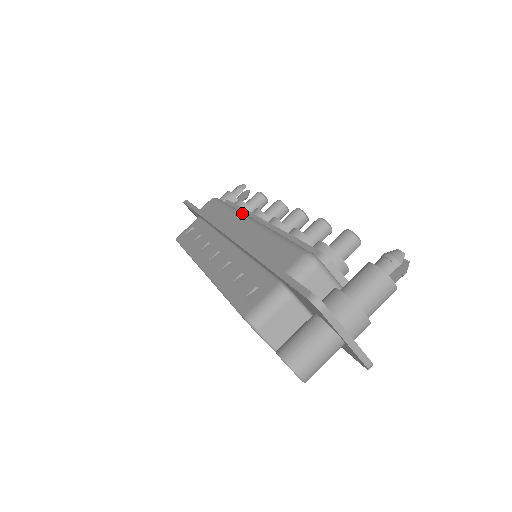
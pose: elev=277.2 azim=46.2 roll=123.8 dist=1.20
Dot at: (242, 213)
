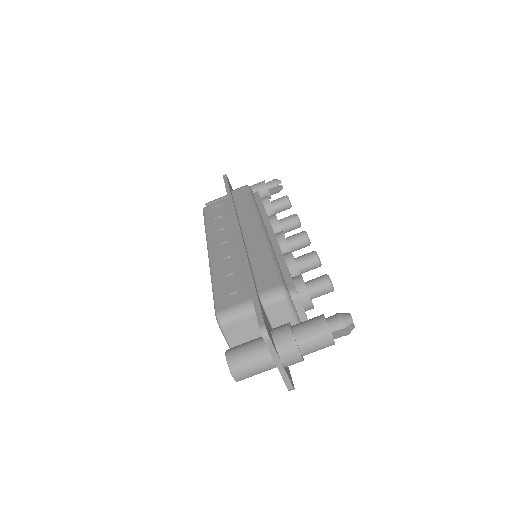
Dot at: (259, 216)
